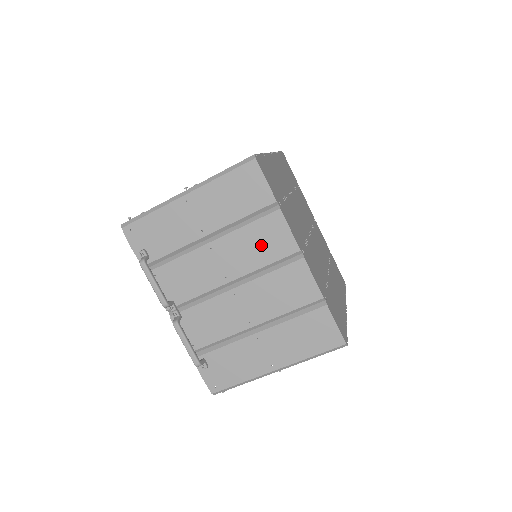
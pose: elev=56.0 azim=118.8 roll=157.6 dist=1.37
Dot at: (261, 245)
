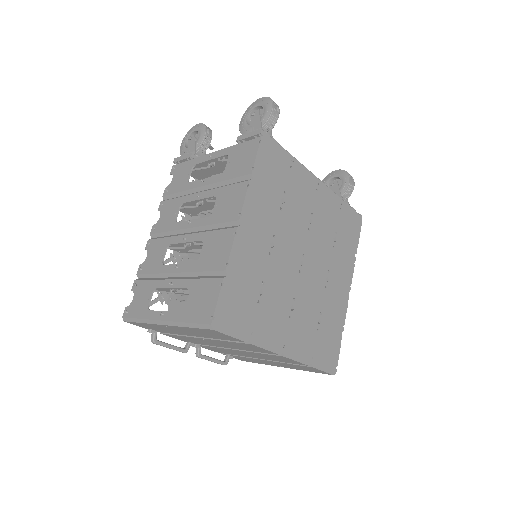
Dot at: (244, 347)
